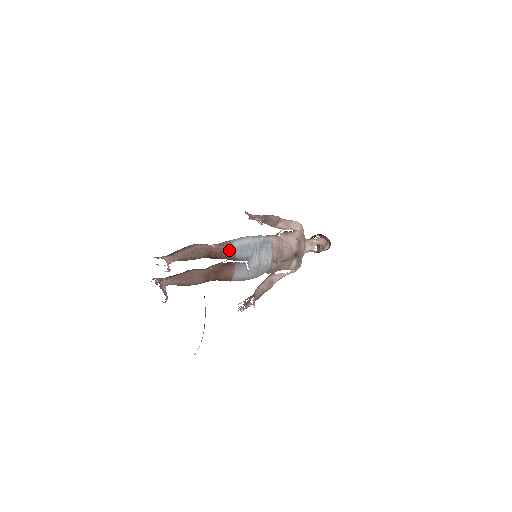
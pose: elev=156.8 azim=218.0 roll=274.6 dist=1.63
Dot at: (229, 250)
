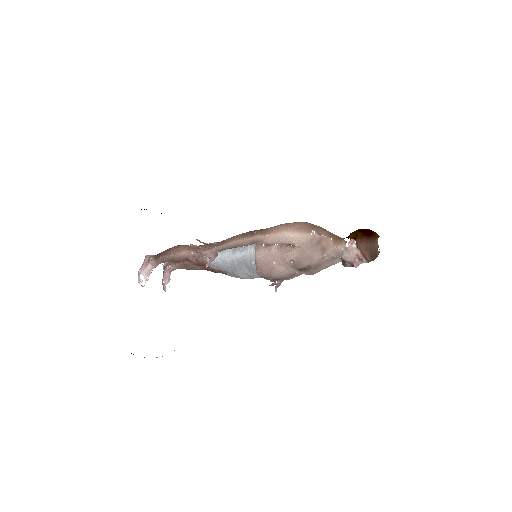
Dot at: (204, 264)
